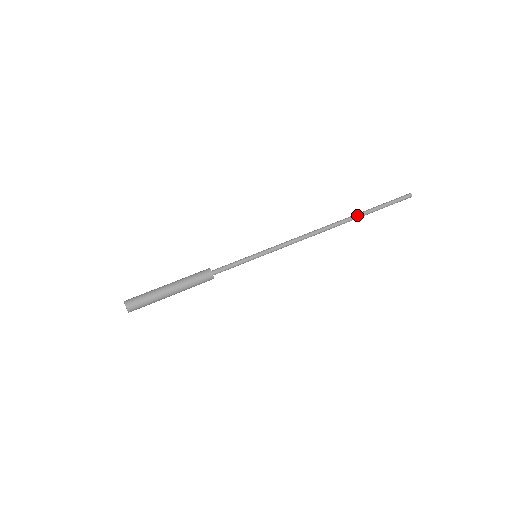
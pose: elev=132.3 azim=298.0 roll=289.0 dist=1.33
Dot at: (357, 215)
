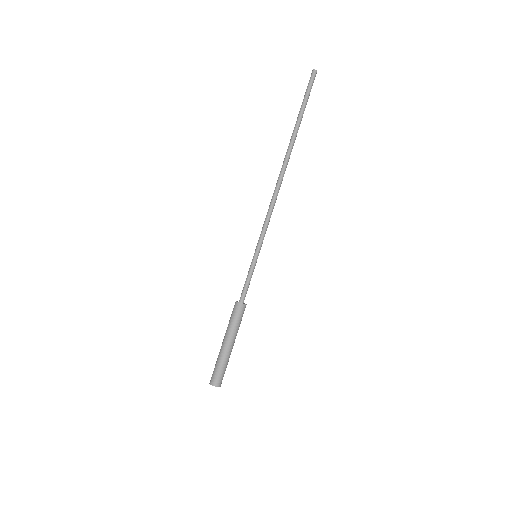
Dot at: (293, 139)
